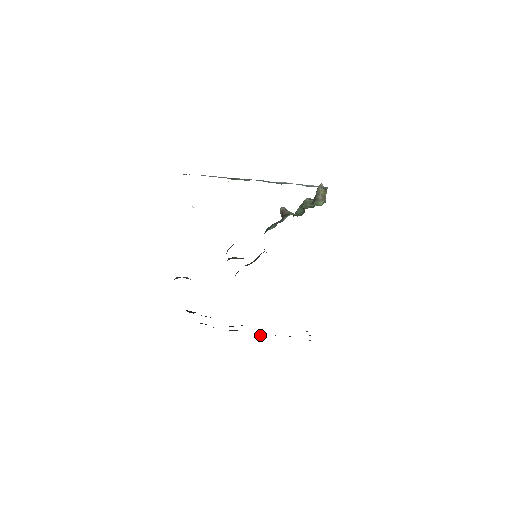
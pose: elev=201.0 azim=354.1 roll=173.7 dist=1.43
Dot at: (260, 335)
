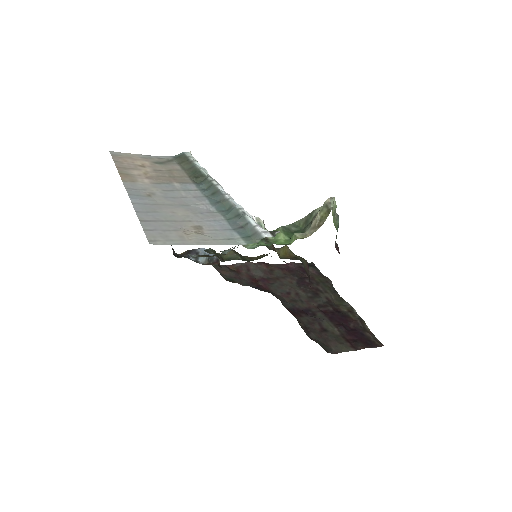
Dot at: (336, 303)
